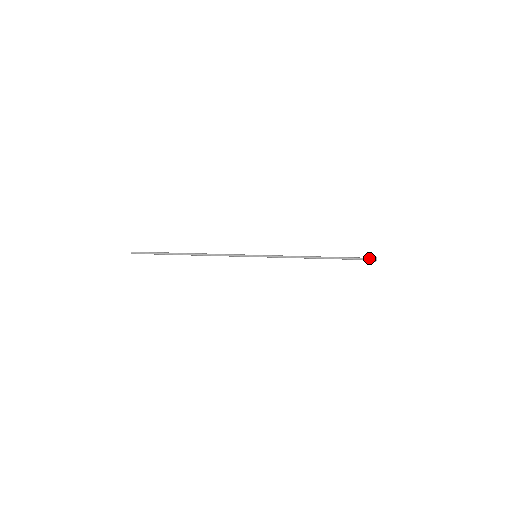
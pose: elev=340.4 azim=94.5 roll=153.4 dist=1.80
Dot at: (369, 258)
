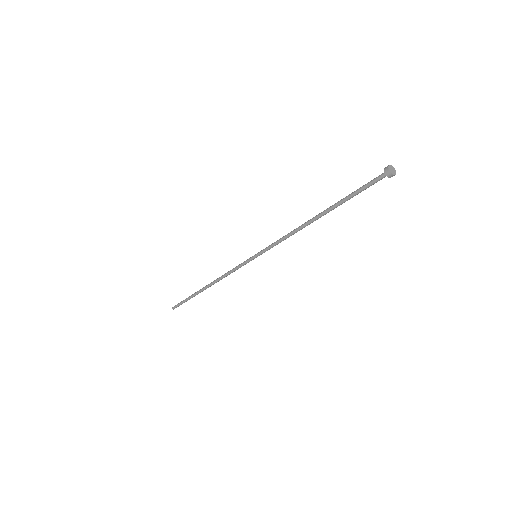
Dot at: occluded
